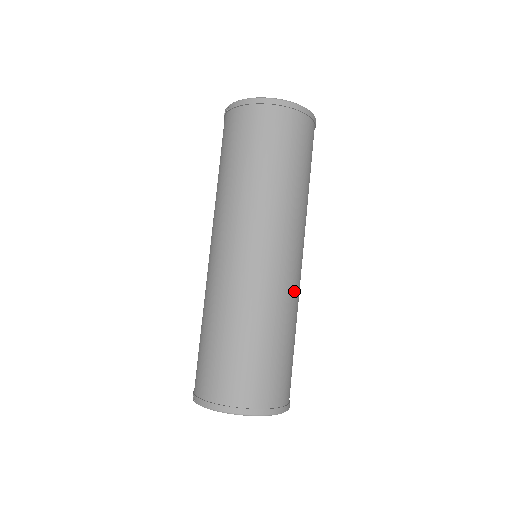
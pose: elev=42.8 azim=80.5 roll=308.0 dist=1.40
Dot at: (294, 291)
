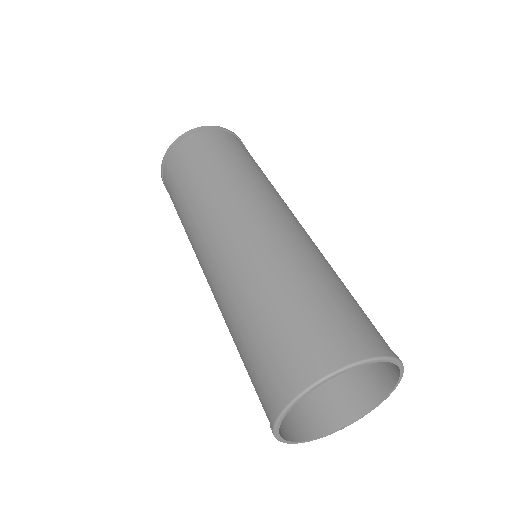
Dot at: (298, 238)
